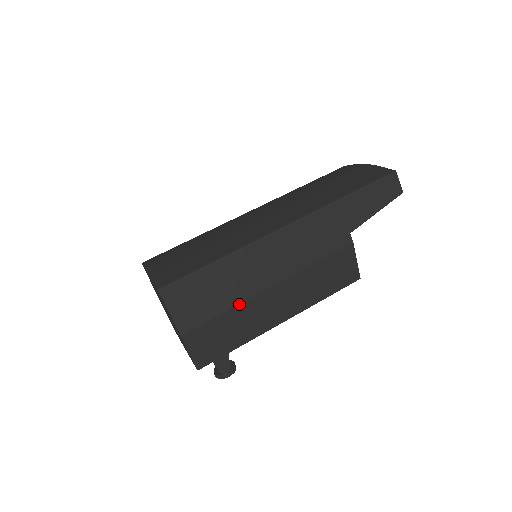
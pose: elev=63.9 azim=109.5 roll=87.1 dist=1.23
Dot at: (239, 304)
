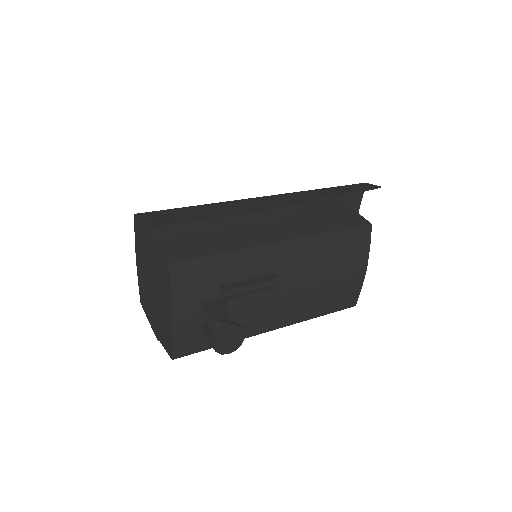
Dot at: (219, 217)
